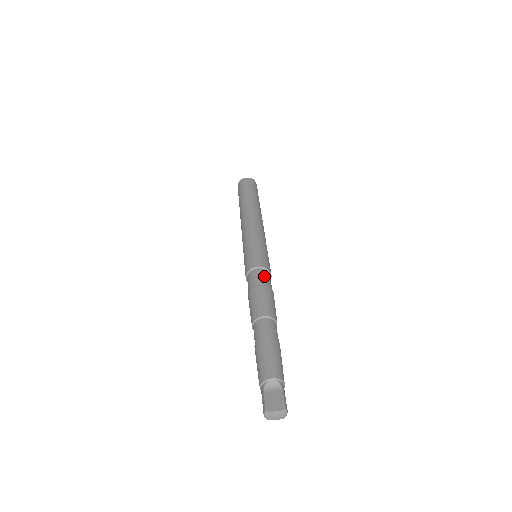
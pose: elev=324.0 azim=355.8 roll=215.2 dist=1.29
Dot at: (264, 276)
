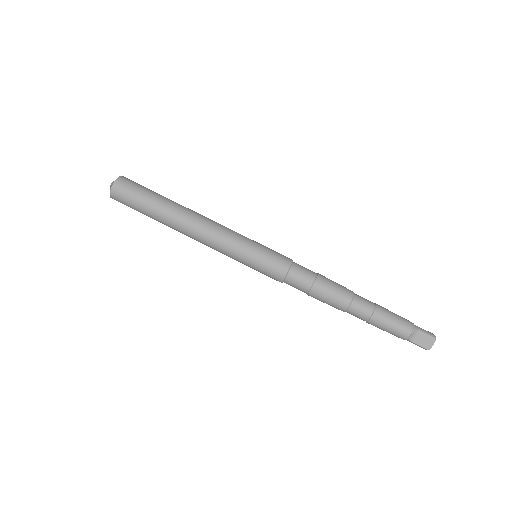
Dot at: (300, 275)
